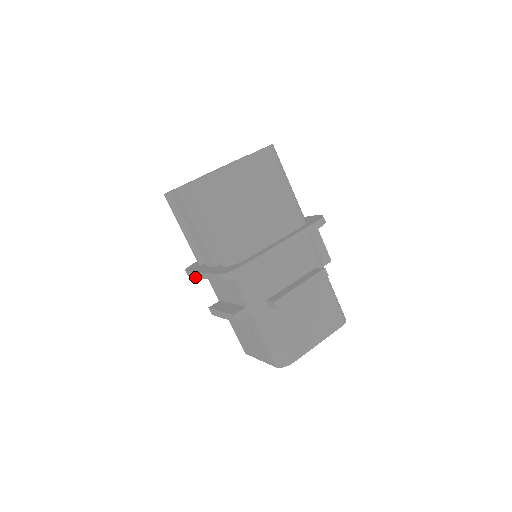
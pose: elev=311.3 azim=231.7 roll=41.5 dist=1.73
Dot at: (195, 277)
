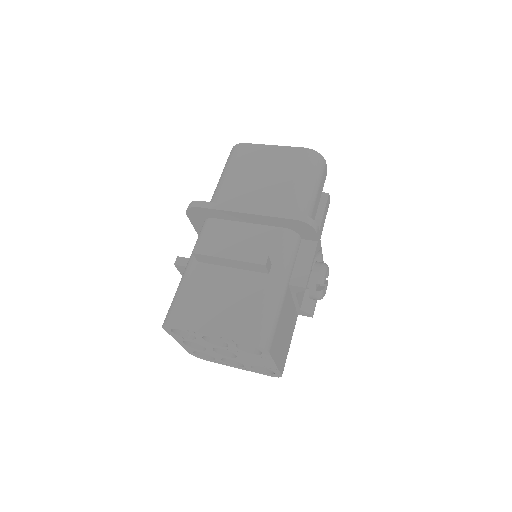
Dot at: occluded
